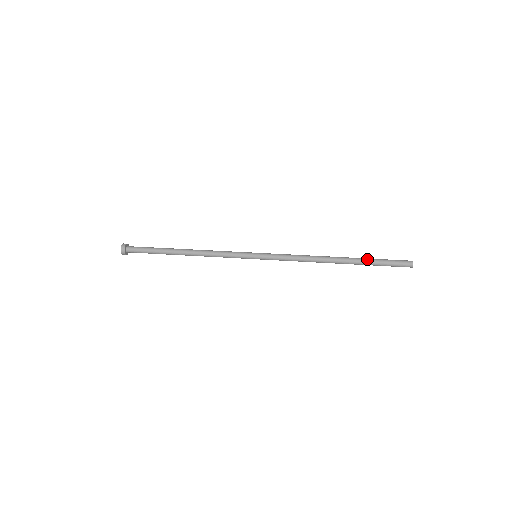
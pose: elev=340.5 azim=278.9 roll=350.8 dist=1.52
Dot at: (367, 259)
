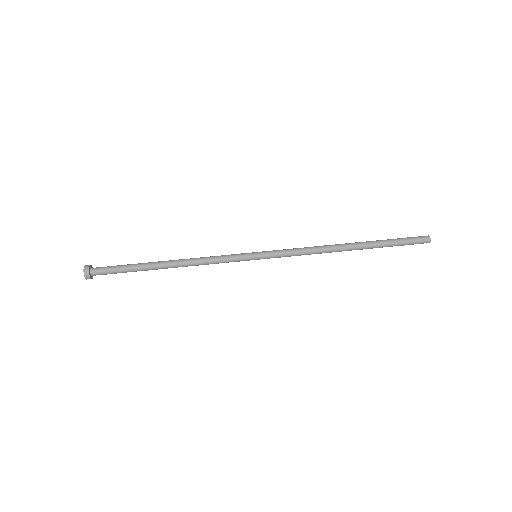
Dot at: (381, 240)
